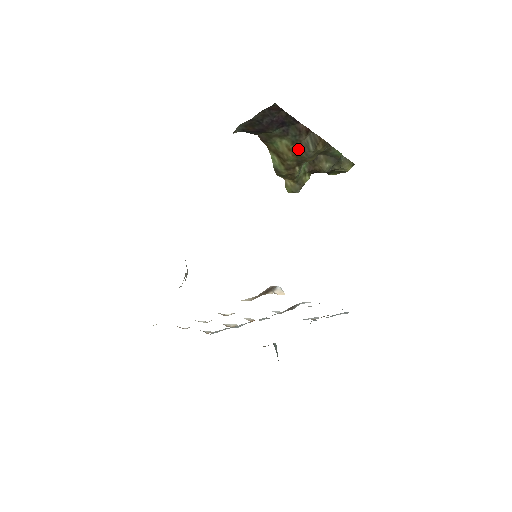
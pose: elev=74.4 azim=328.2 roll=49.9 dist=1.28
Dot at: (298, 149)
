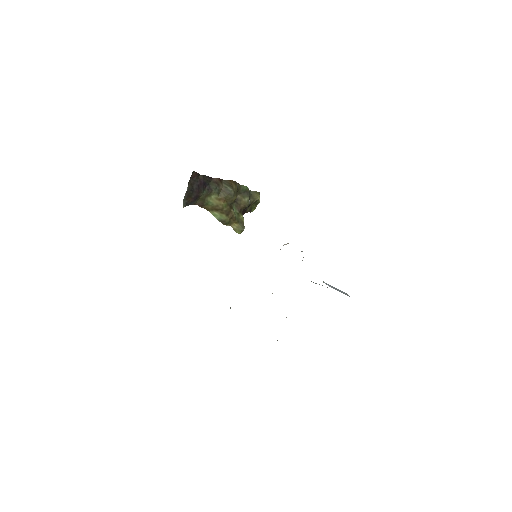
Dot at: (224, 195)
